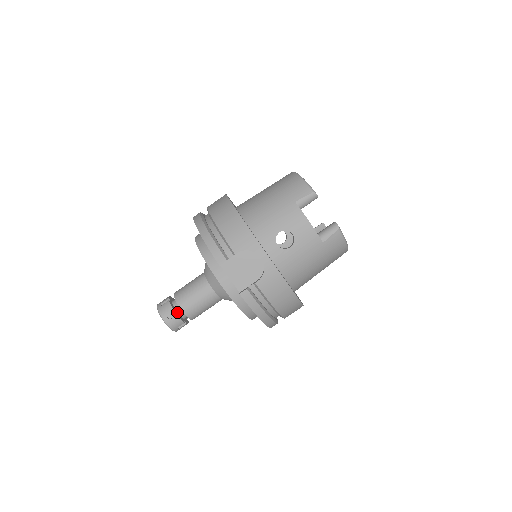
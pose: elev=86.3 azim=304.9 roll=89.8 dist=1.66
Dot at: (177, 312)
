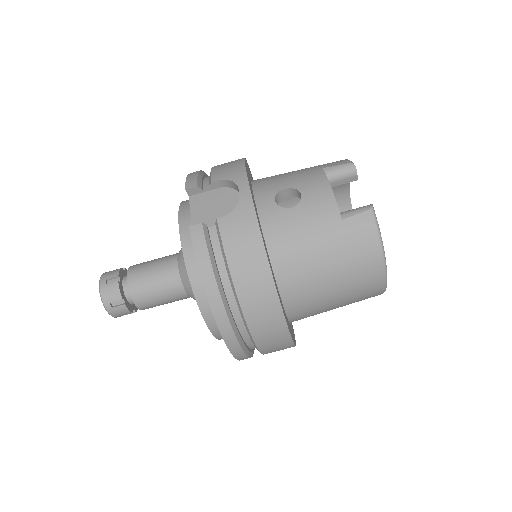
Dot at: (122, 283)
